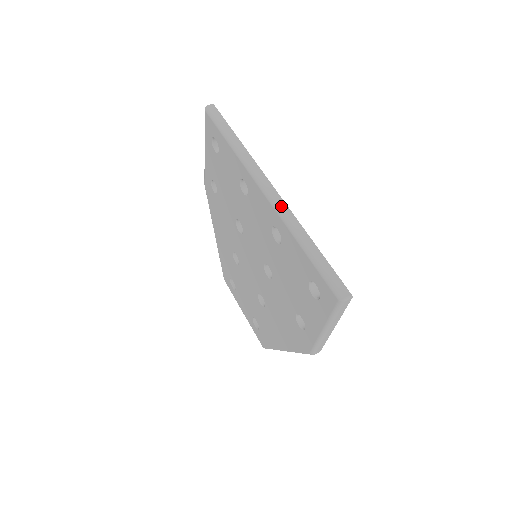
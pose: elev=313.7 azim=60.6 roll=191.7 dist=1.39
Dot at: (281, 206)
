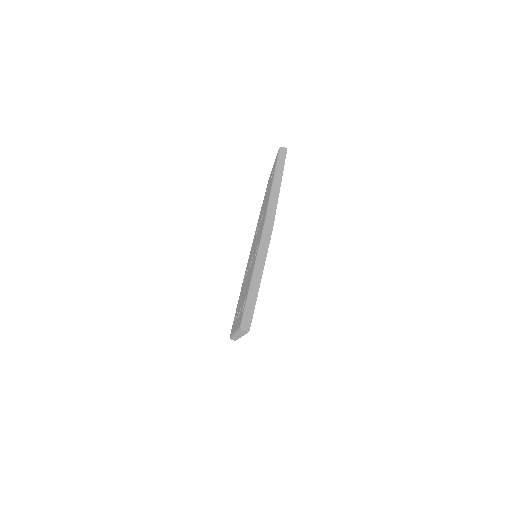
Dot at: occluded
